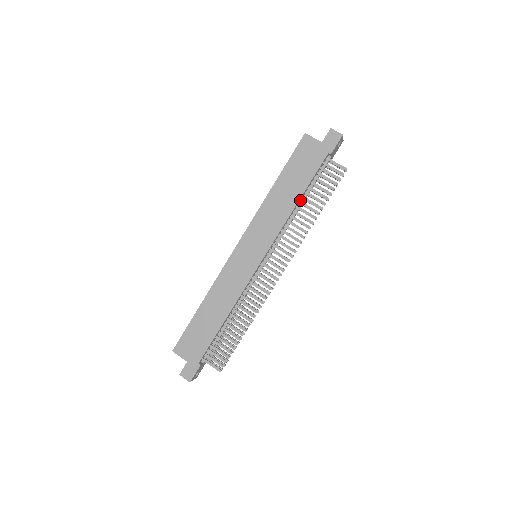
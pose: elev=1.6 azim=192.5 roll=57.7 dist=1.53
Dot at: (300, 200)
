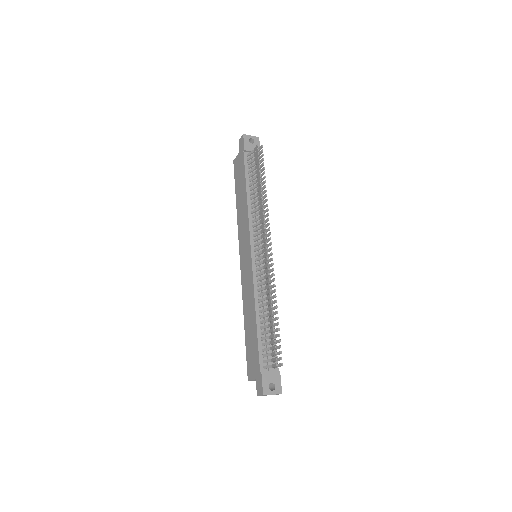
Dot at: (251, 193)
